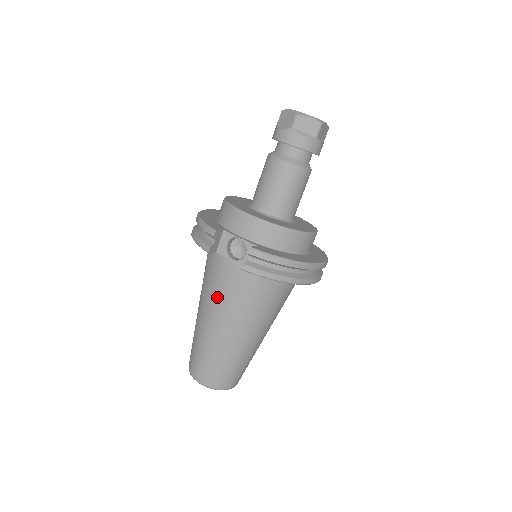
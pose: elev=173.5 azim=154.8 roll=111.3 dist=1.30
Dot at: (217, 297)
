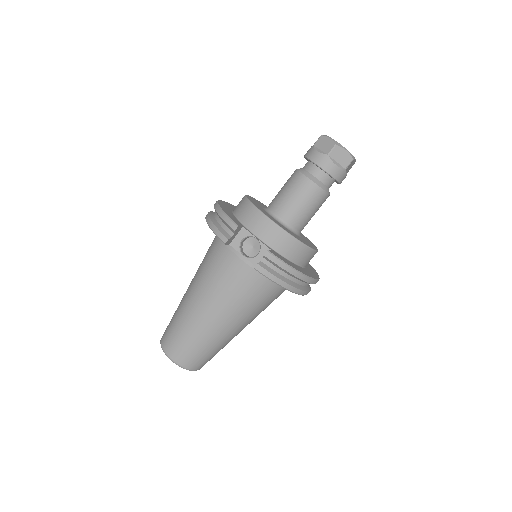
Dot at: (216, 285)
